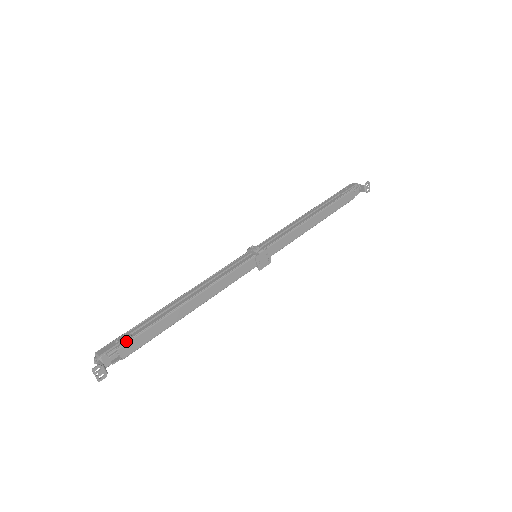
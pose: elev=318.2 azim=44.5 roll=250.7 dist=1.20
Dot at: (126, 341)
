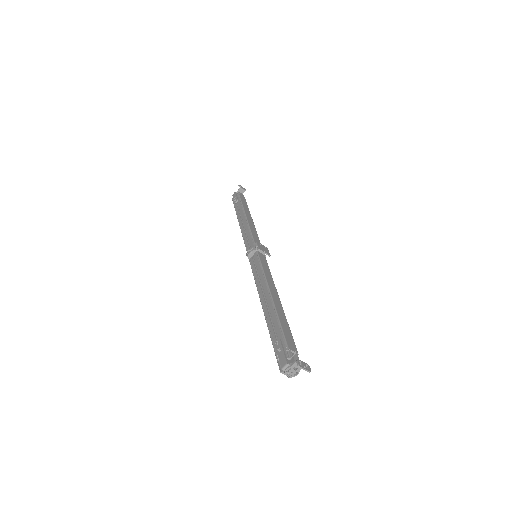
Dot at: (284, 342)
